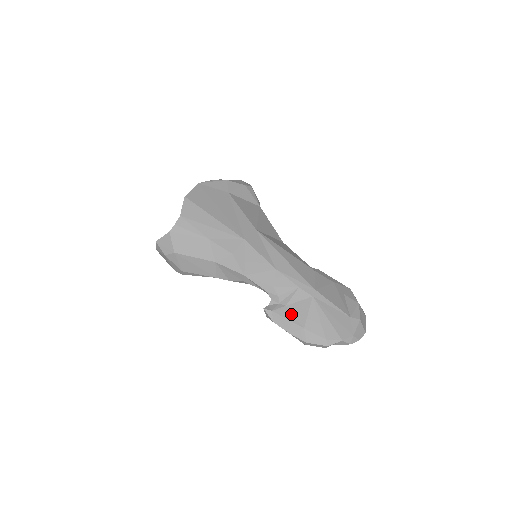
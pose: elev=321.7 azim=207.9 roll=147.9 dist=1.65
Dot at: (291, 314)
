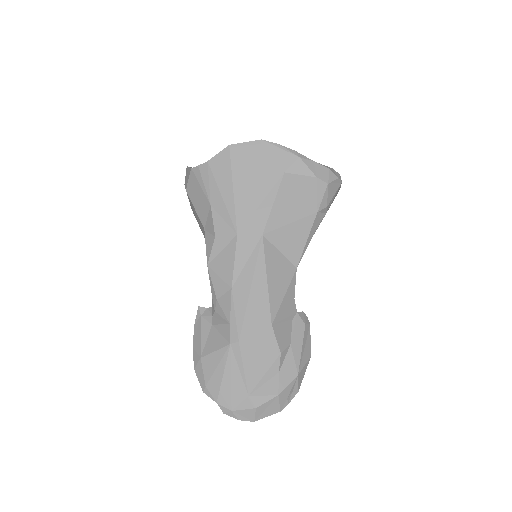
Dot at: (207, 336)
